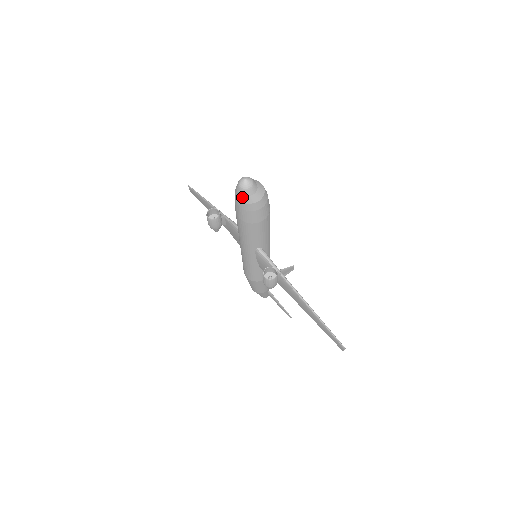
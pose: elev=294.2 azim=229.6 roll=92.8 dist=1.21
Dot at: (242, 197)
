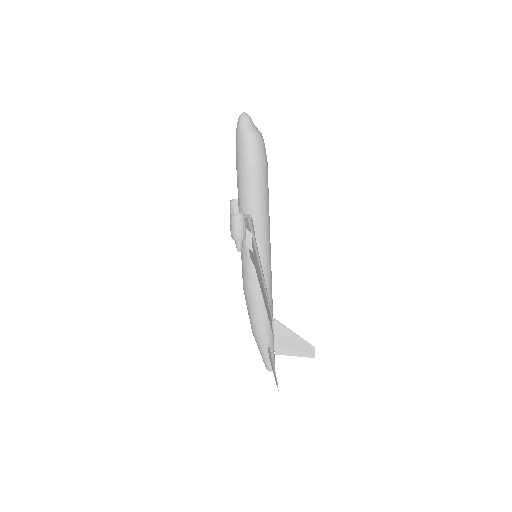
Dot at: (237, 128)
